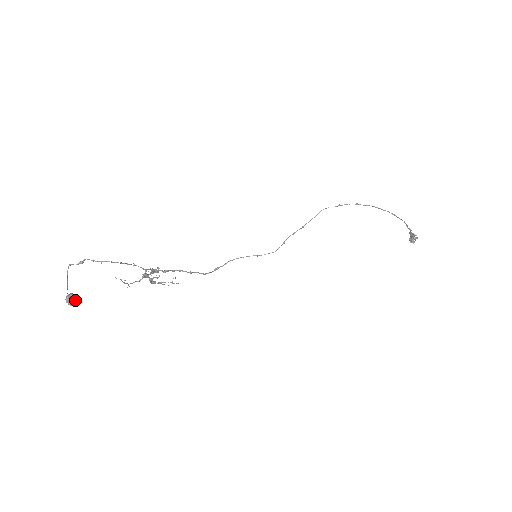
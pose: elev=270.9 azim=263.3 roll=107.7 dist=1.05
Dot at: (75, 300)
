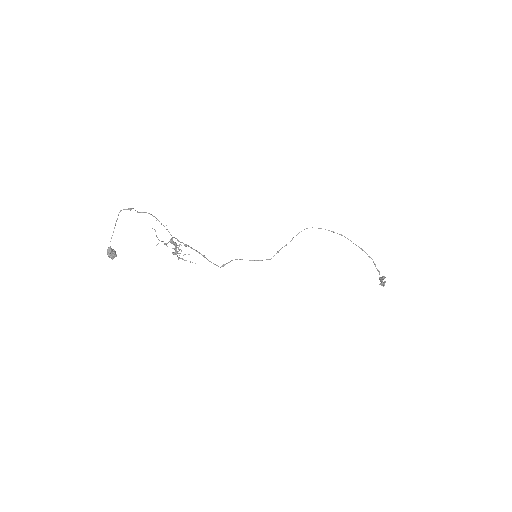
Dot at: (114, 252)
